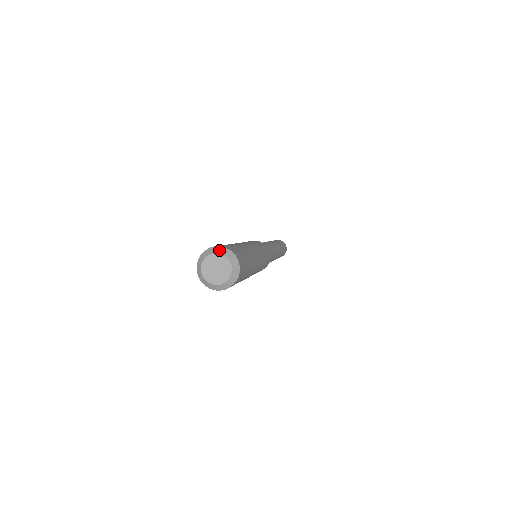
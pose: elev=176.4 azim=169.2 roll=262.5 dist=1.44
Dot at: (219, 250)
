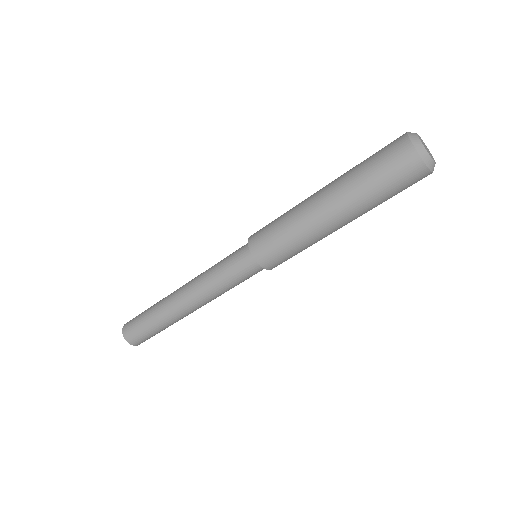
Dot at: occluded
